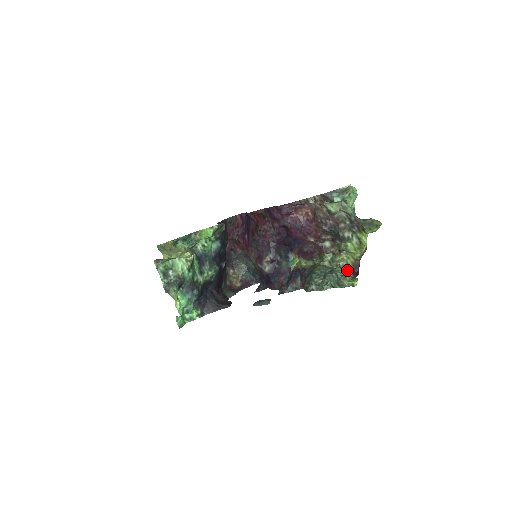
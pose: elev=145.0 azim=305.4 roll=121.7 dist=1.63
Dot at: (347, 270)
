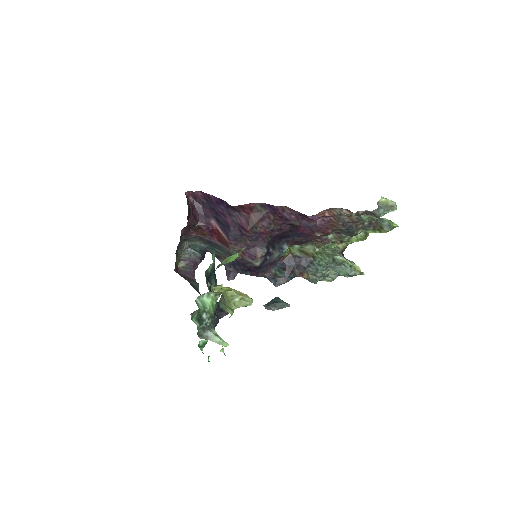
Dot at: (339, 253)
